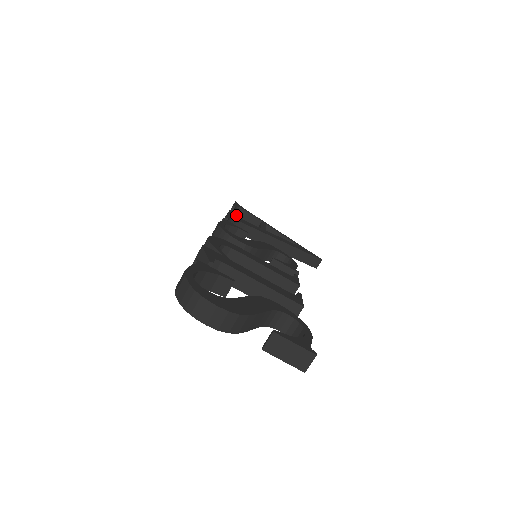
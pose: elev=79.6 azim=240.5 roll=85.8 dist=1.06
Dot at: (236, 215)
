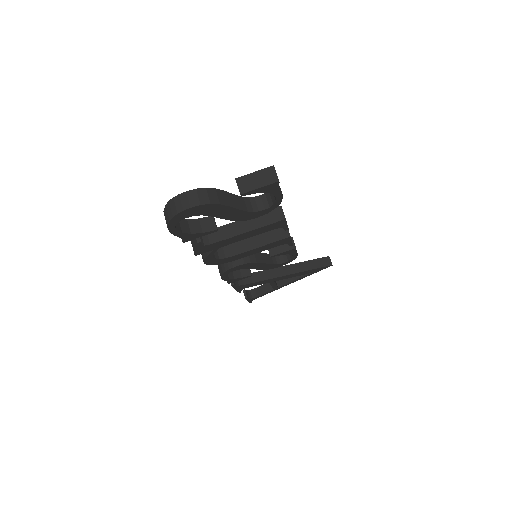
Dot at: (253, 297)
